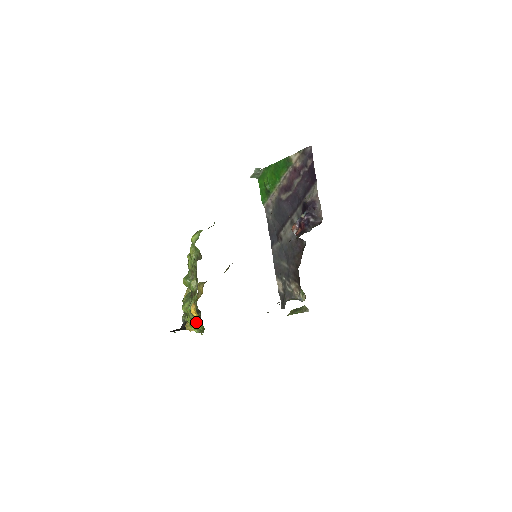
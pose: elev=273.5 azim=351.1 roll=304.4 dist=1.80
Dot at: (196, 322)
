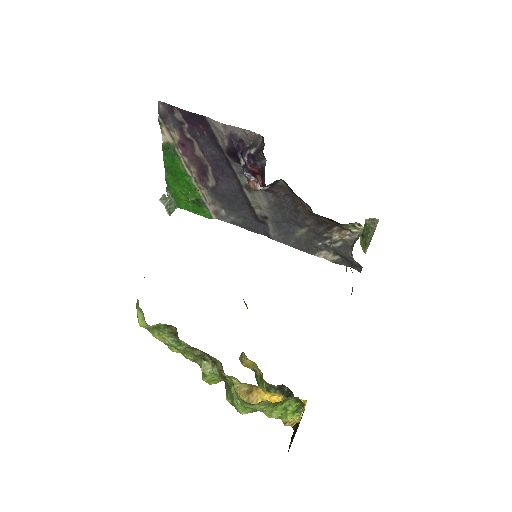
Dot at: (279, 405)
